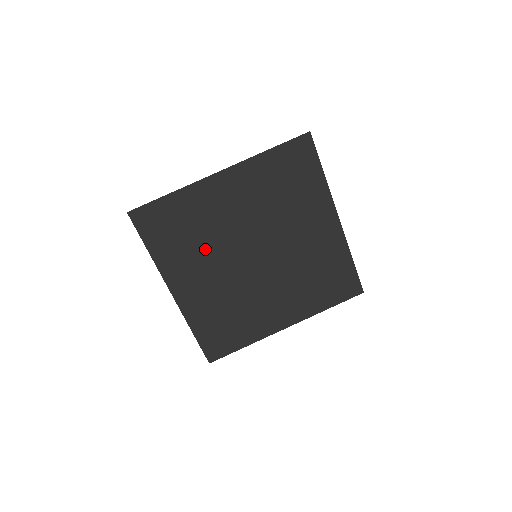
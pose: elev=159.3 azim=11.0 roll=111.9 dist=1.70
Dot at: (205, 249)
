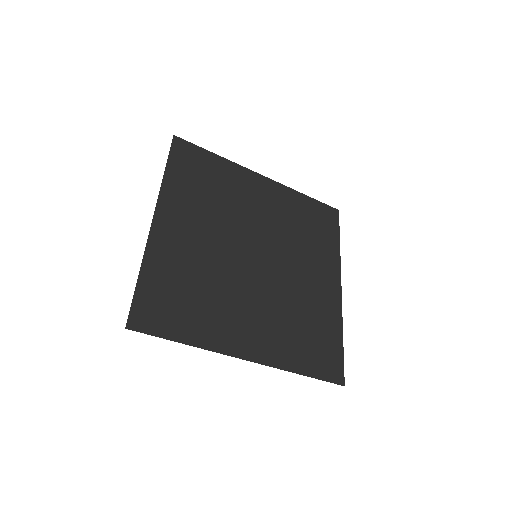
Dot at: (215, 211)
